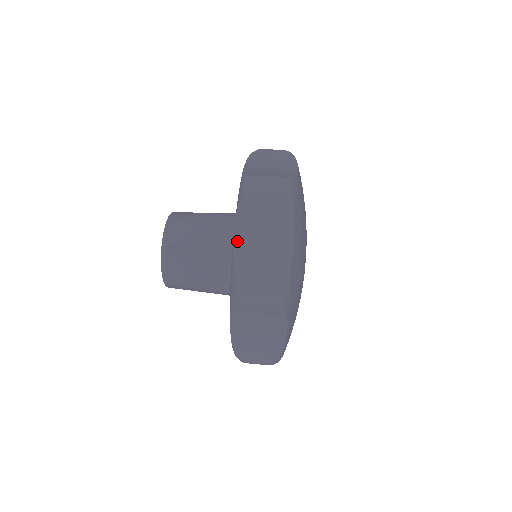
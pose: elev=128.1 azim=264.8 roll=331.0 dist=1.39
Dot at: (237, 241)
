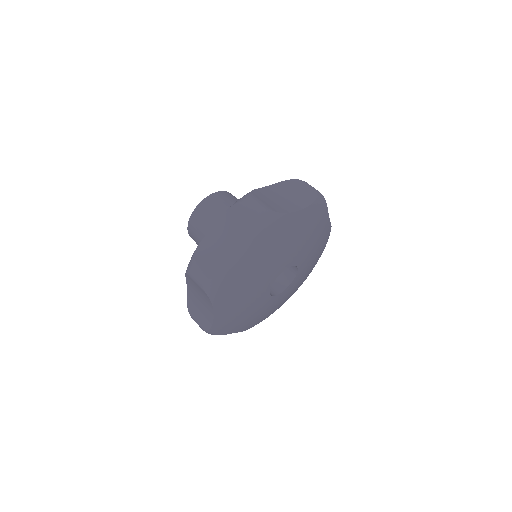
Dot at: (211, 232)
